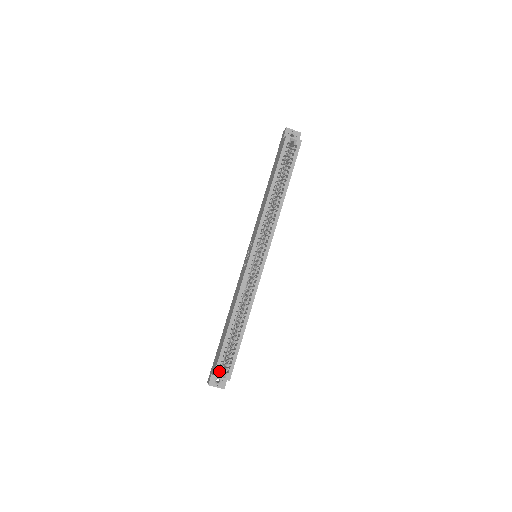
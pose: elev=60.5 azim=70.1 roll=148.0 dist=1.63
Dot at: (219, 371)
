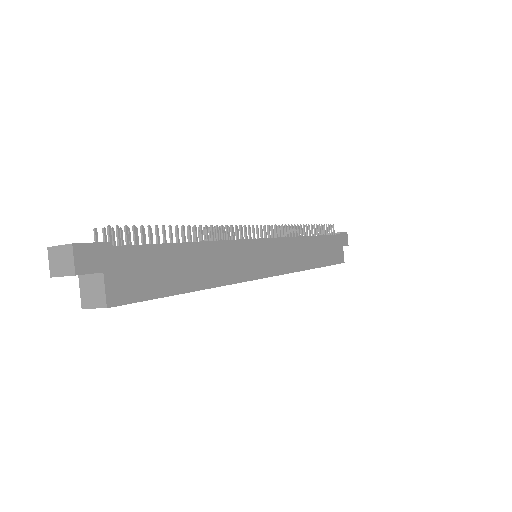
Dot at: occluded
